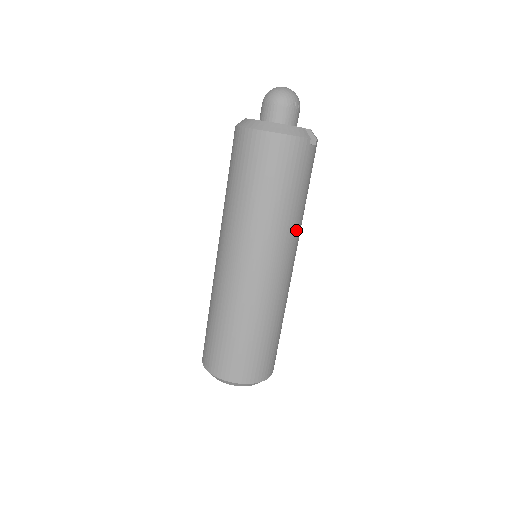
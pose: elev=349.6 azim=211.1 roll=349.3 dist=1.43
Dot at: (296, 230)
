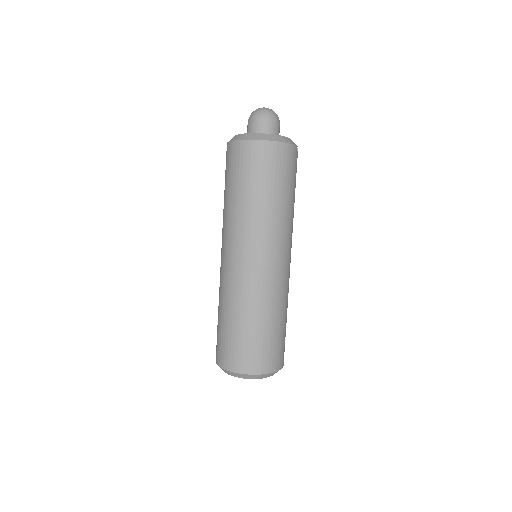
Dot at: (292, 225)
